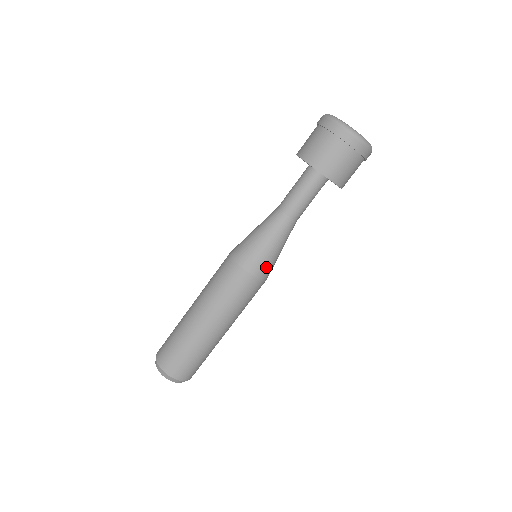
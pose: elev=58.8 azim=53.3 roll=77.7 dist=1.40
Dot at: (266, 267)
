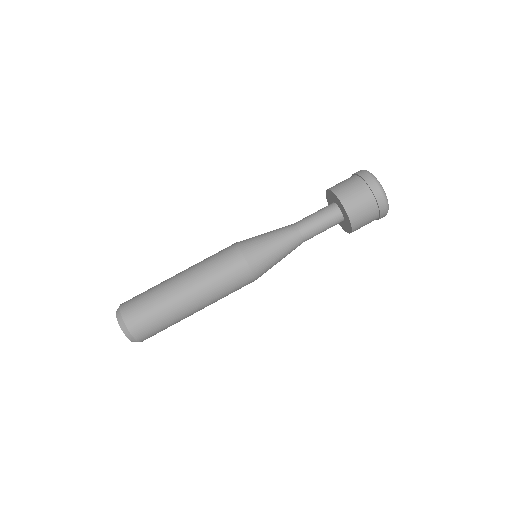
Dot at: (258, 256)
